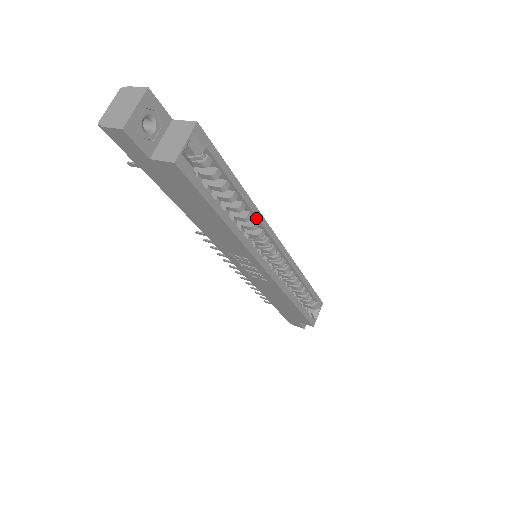
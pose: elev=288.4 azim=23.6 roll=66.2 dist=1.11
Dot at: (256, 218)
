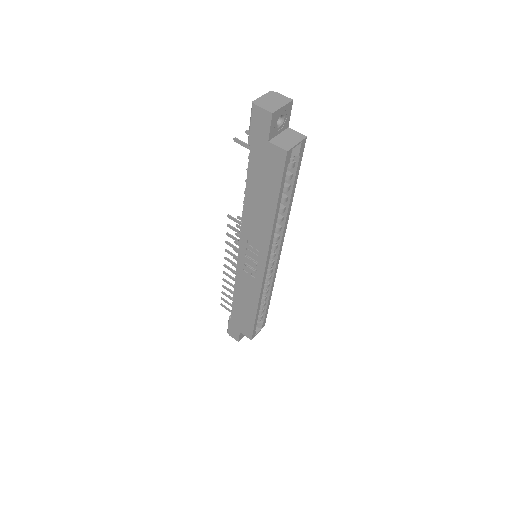
Dot at: (284, 224)
